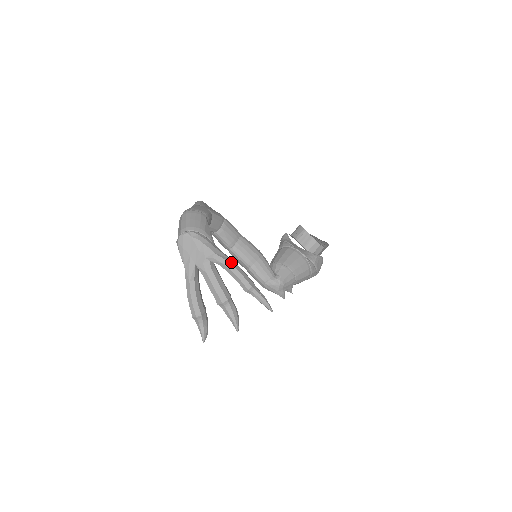
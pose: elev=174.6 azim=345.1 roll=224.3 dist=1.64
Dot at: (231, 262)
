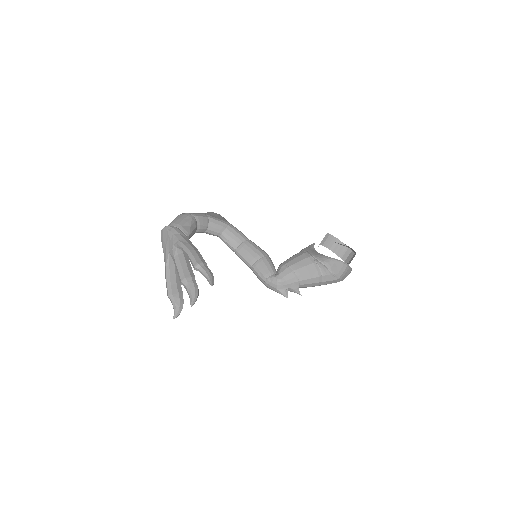
Dot at: (189, 246)
